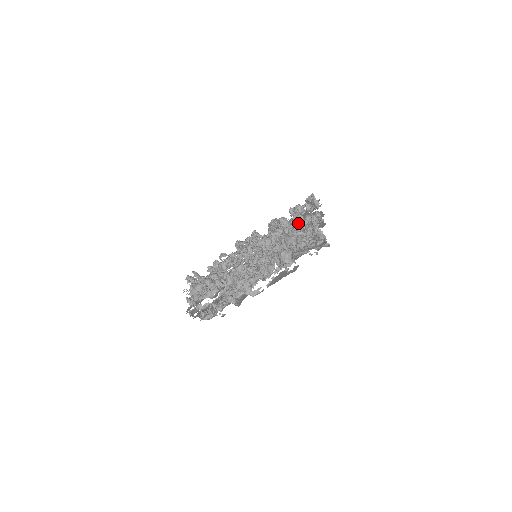
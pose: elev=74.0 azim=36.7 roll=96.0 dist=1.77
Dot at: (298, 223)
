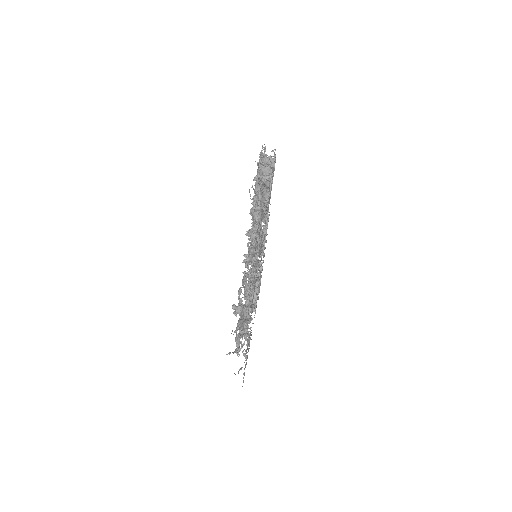
Dot at: occluded
